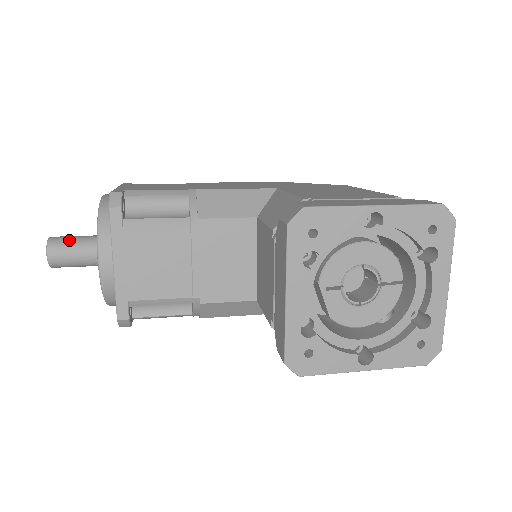
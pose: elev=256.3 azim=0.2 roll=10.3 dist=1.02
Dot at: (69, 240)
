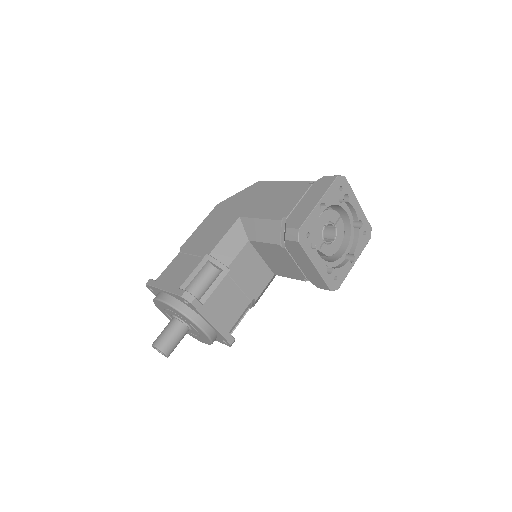
Dot at: (166, 337)
